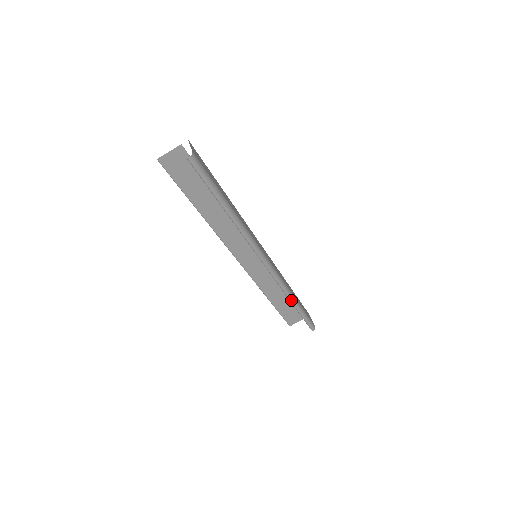
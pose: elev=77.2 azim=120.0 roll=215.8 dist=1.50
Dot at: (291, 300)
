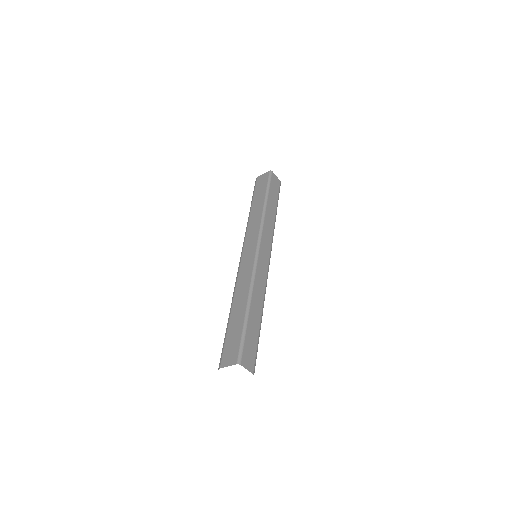
Dot at: occluded
